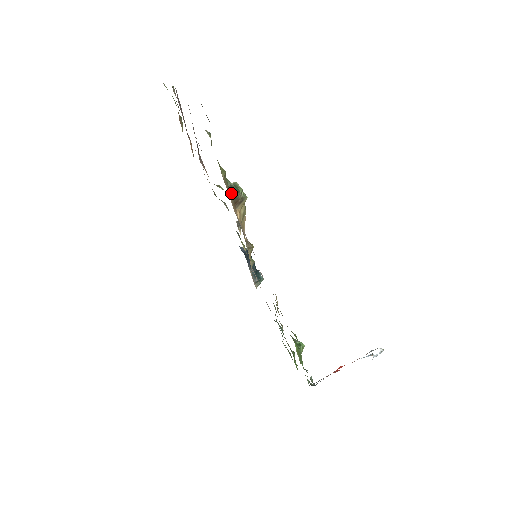
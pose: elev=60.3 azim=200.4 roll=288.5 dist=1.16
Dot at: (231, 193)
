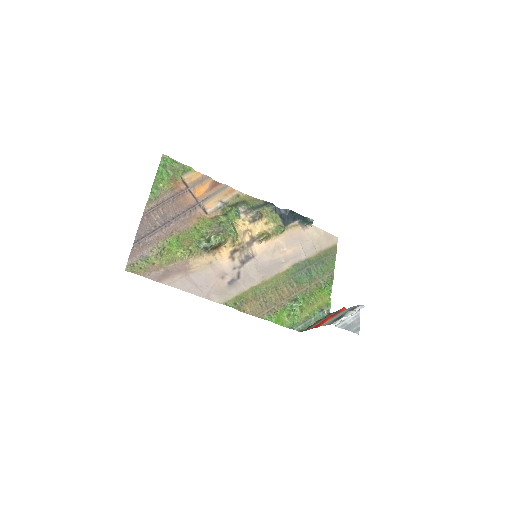
Dot at: (206, 250)
